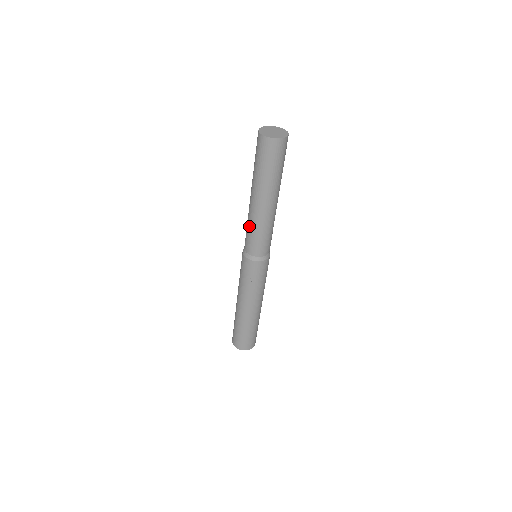
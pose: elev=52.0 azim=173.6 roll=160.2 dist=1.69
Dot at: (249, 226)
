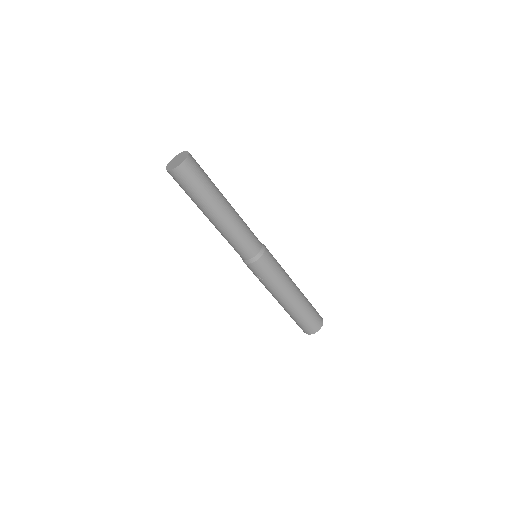
Dot at: occluded
